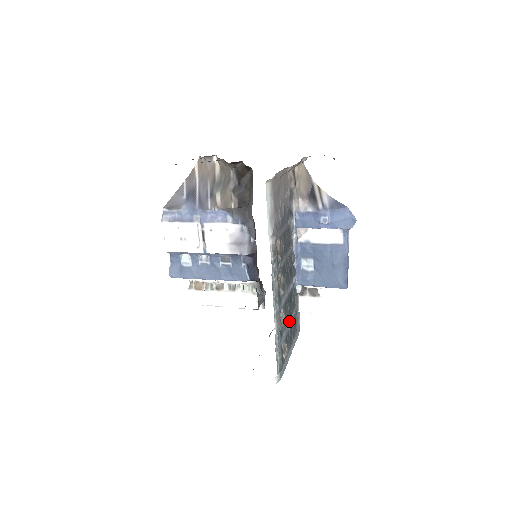
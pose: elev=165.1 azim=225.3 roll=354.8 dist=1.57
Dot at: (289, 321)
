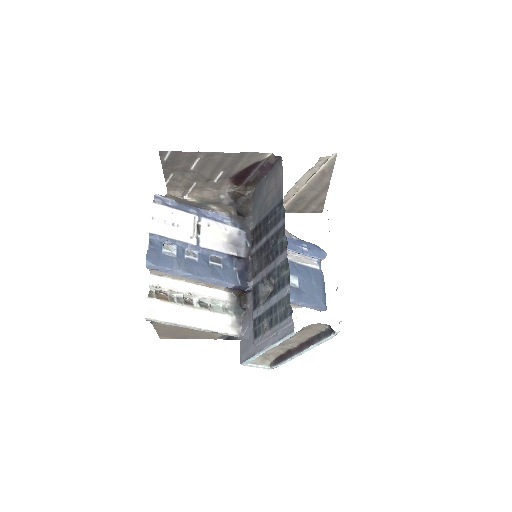
Dot at: occluded
